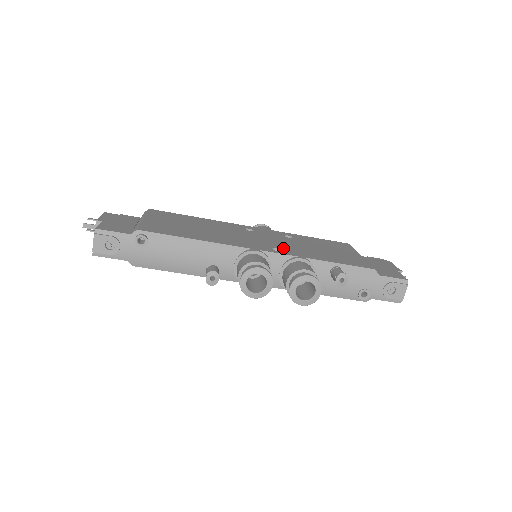
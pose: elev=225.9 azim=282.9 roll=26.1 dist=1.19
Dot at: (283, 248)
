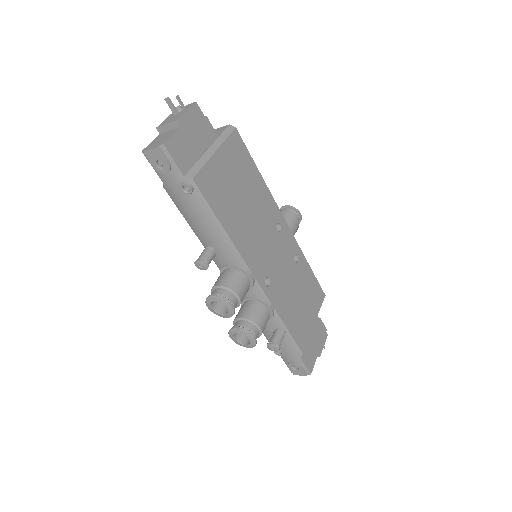
Dot at: (274, 282)
